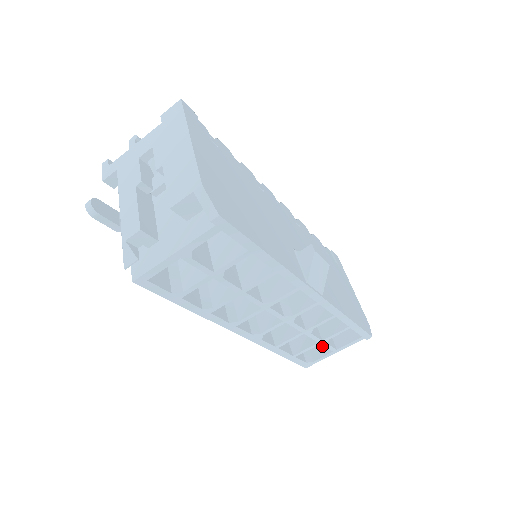
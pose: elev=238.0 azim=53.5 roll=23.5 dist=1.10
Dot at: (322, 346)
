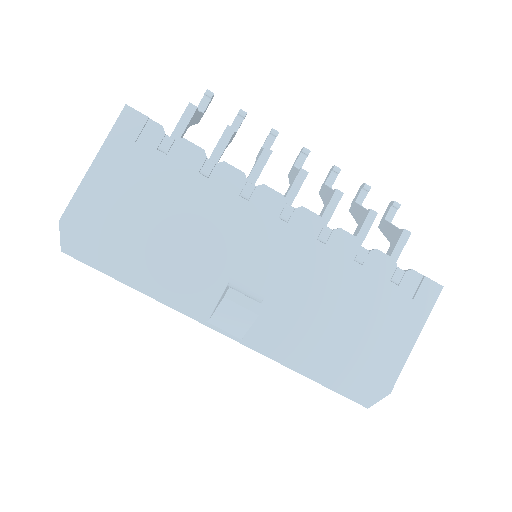
Dot at: occluded
